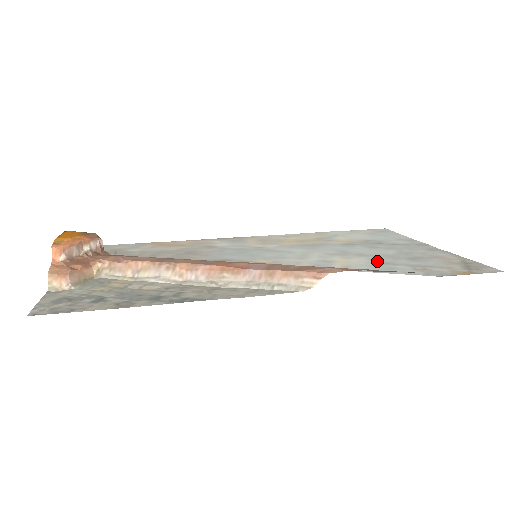
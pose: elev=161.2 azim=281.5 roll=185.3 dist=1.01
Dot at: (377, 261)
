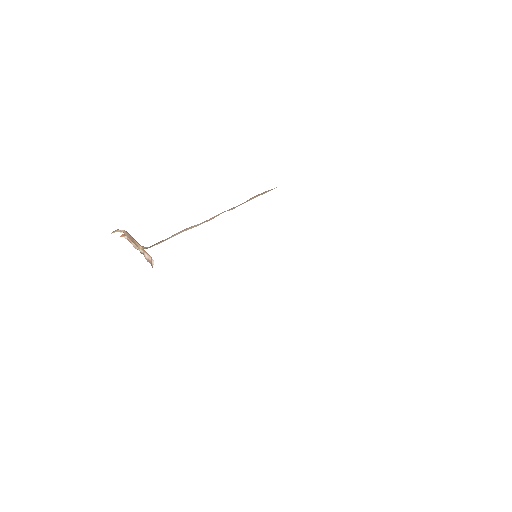
Dot at: occluded
